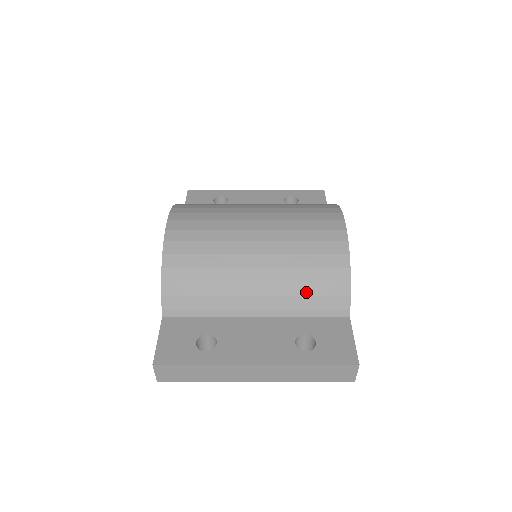
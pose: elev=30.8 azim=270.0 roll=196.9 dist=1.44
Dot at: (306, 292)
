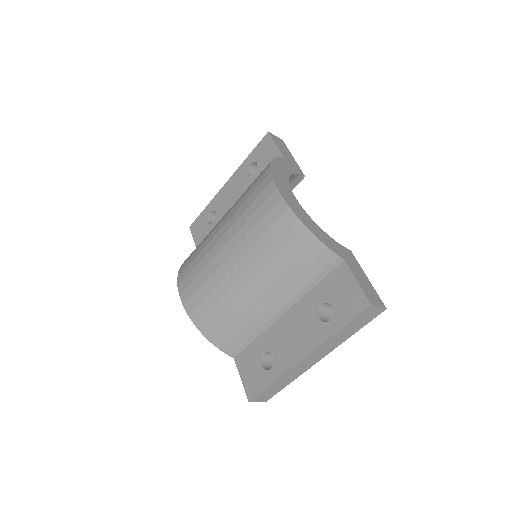
Dot at: (296, 273)
